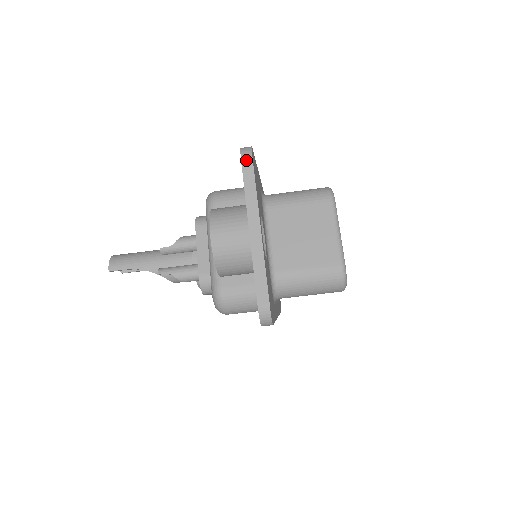
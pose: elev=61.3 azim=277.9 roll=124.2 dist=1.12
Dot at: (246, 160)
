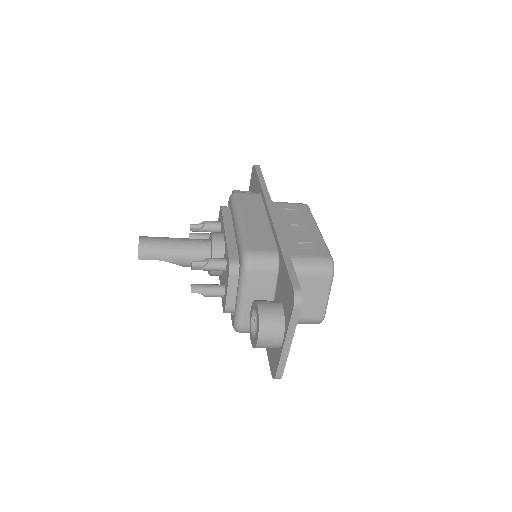
Dot at: (297, 308)
